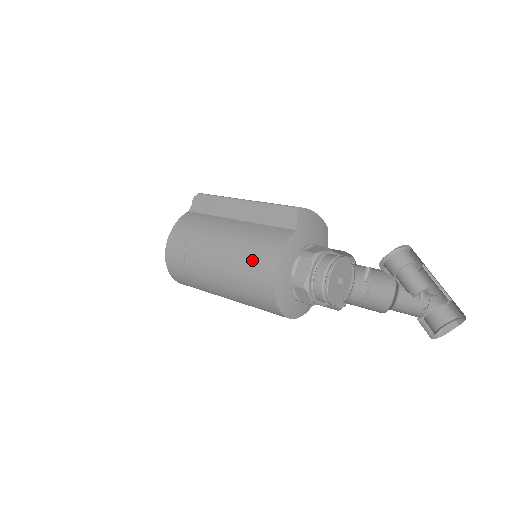
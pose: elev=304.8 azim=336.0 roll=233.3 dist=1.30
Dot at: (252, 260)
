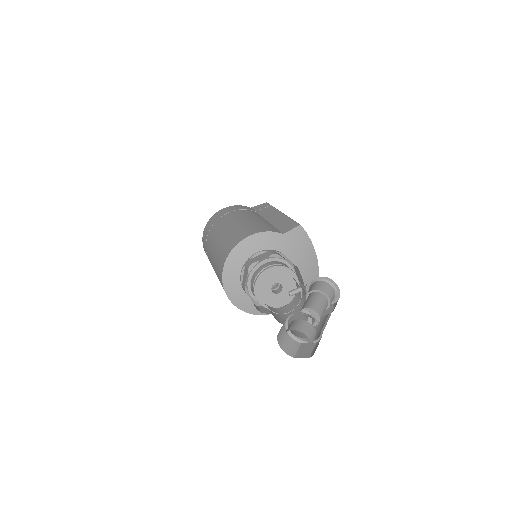
Dot at: (240, 231)
